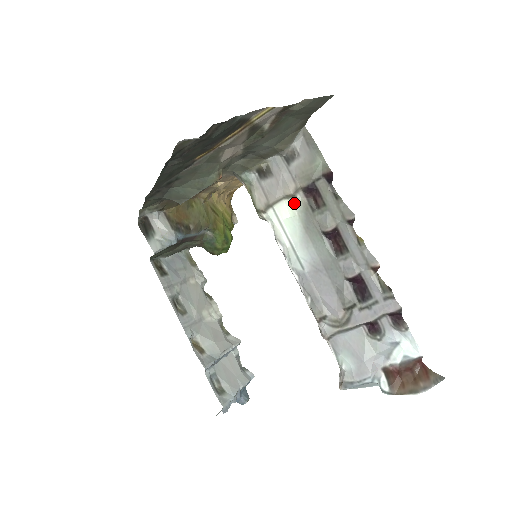
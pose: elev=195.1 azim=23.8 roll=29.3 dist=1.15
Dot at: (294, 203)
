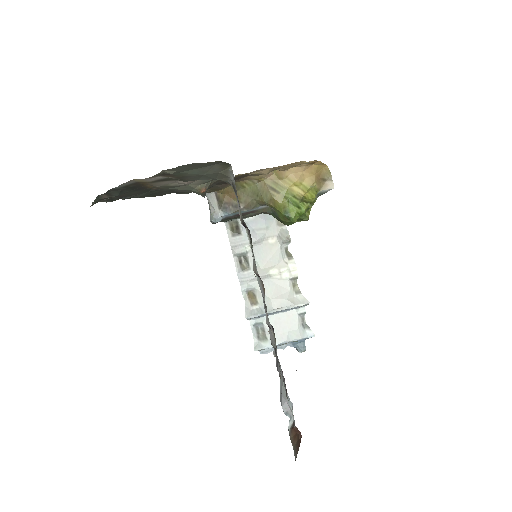
Dot at: (247, 231)
